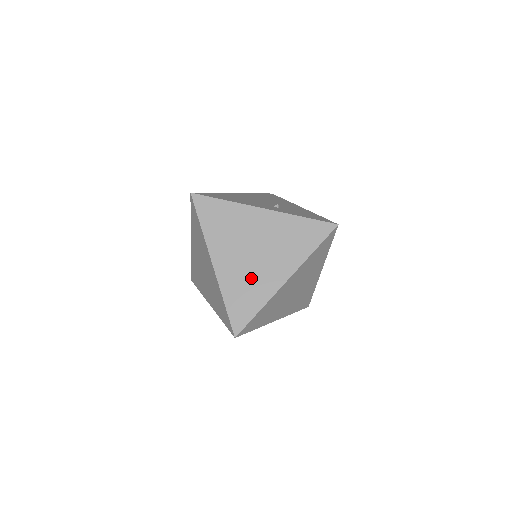
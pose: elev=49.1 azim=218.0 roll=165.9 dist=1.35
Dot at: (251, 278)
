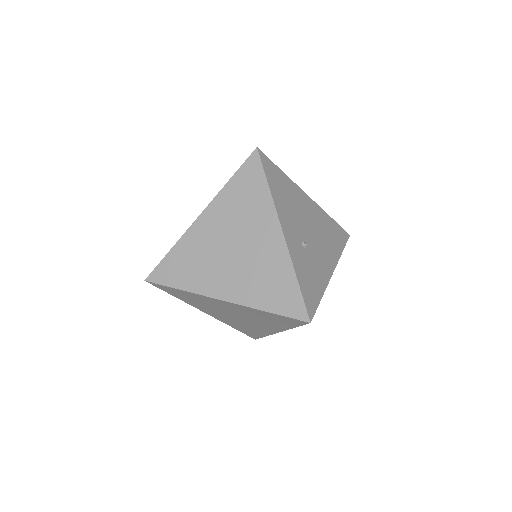
Dot at: (206, 262)
